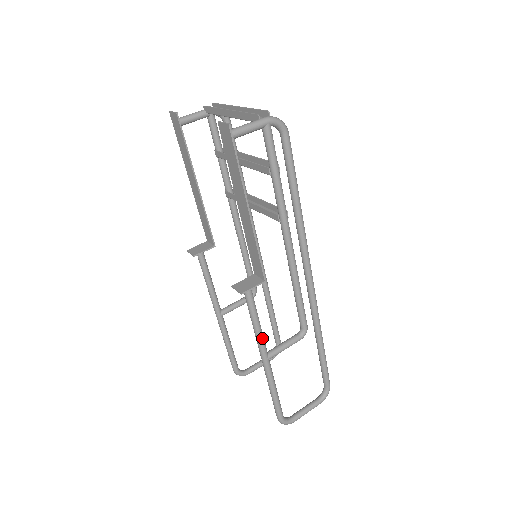
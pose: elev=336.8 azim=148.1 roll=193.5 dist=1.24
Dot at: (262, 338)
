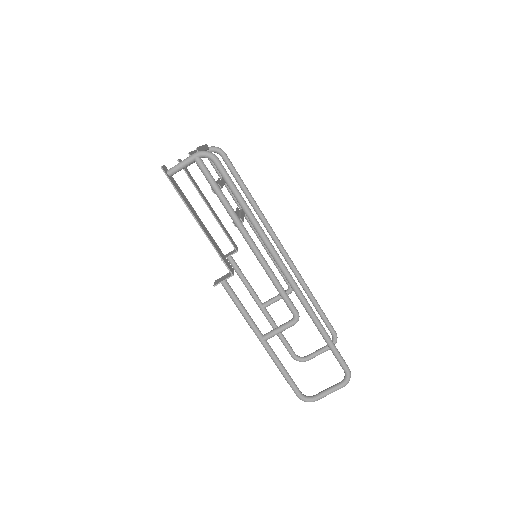
Dot at: (251, 322)
